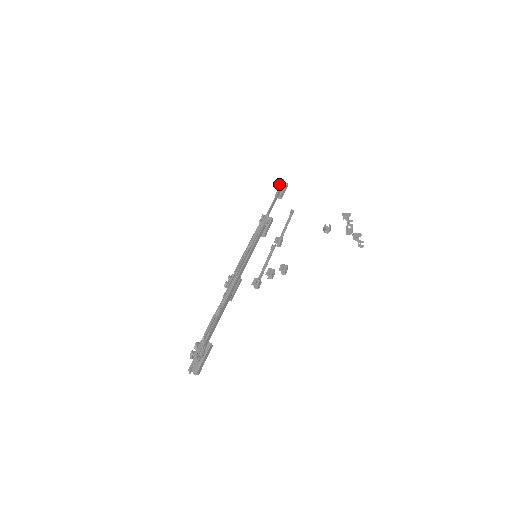
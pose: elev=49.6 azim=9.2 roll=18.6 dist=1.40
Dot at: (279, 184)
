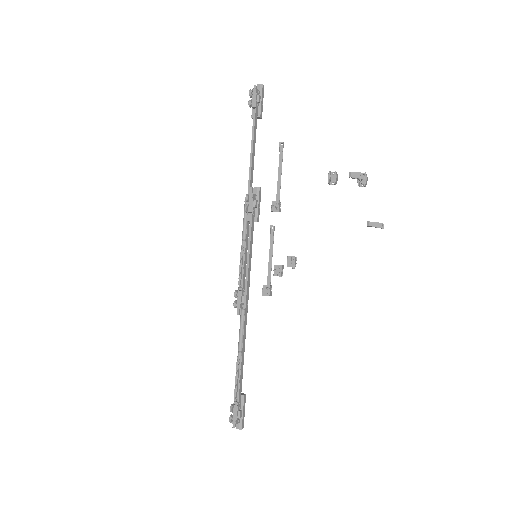
Dot at: (252, 99)
